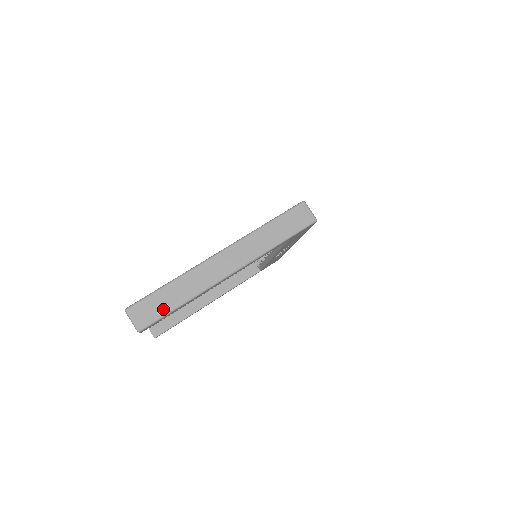
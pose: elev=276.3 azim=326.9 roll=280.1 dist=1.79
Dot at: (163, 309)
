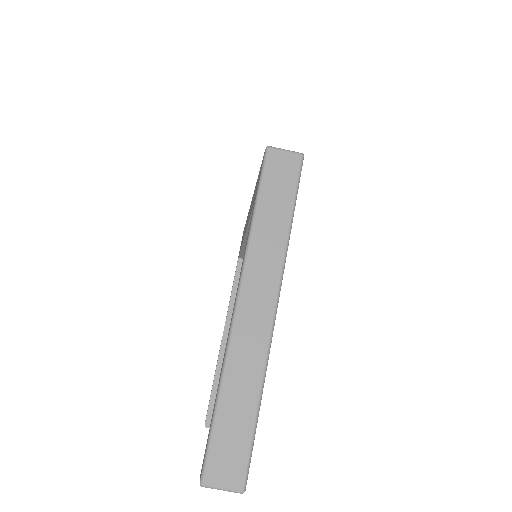
Dot at: (243, 436)
